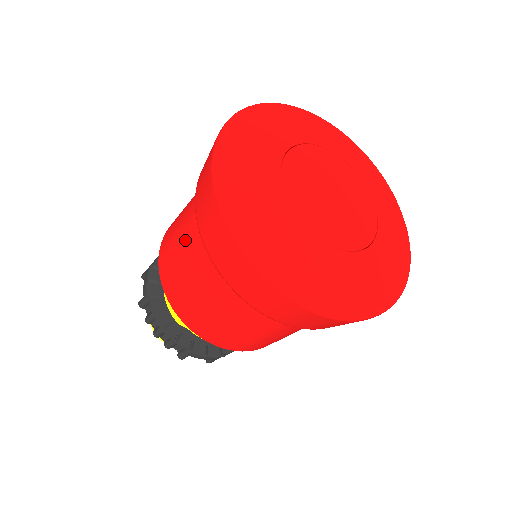
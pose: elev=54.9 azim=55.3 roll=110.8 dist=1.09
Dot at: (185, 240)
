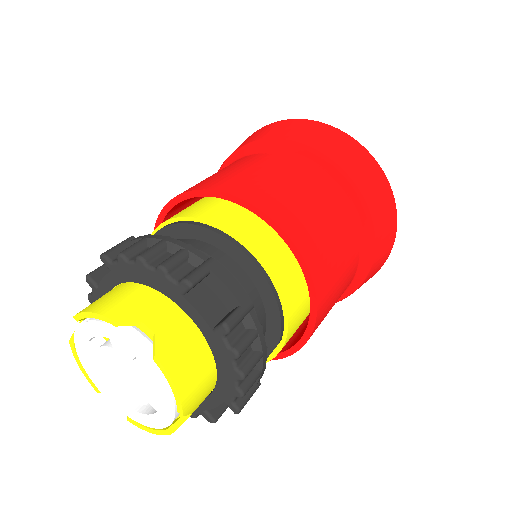
Dot at: occluded
